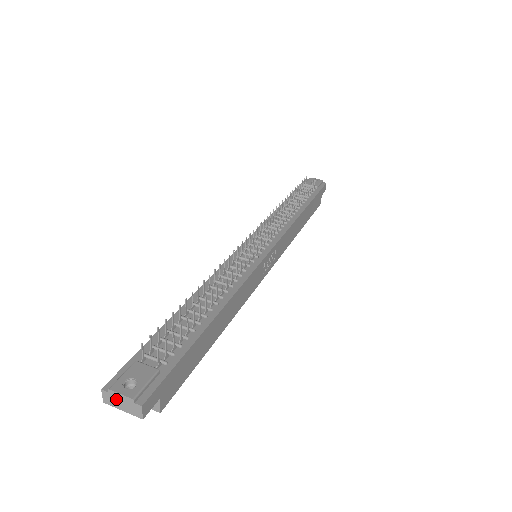
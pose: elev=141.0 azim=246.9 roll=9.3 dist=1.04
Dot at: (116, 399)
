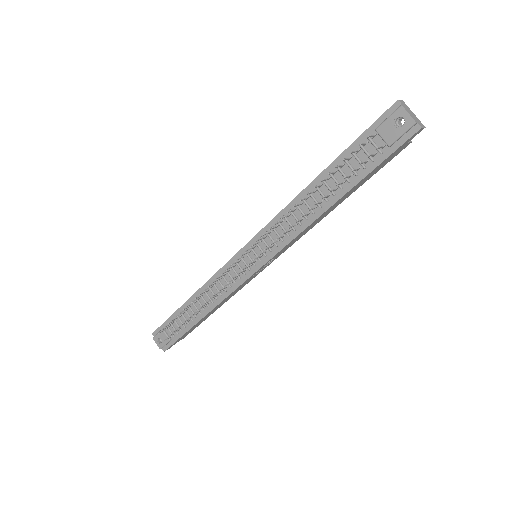
Dot at: (158, 339)
